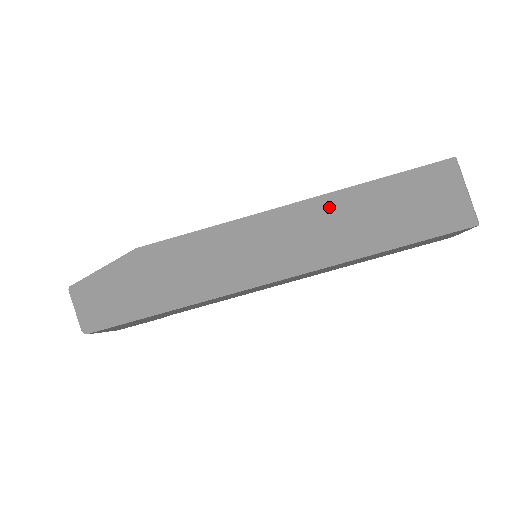
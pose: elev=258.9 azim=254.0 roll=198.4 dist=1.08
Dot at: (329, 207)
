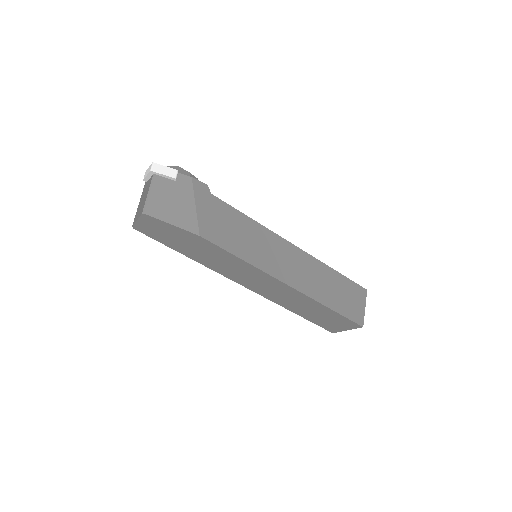
Dot at: (301, 298)
